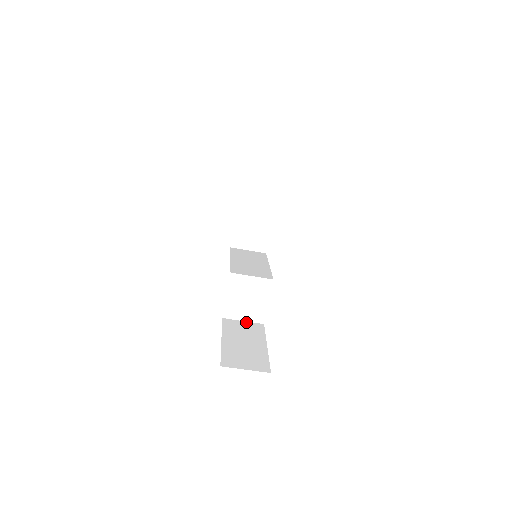
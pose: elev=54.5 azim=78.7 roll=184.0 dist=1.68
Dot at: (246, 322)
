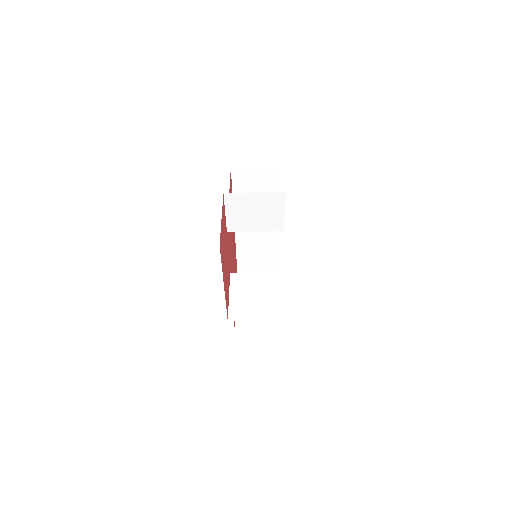
Dot at: (260, 319)
